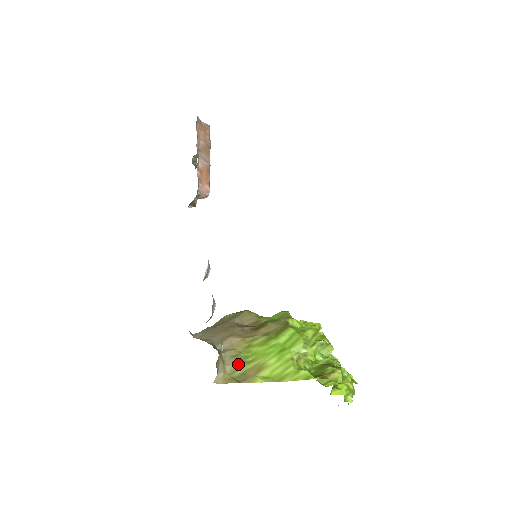
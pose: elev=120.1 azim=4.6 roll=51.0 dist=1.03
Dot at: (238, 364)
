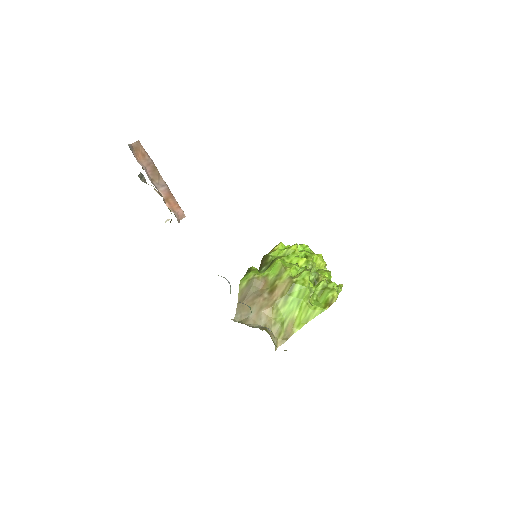
Dot at: (280, 328)
